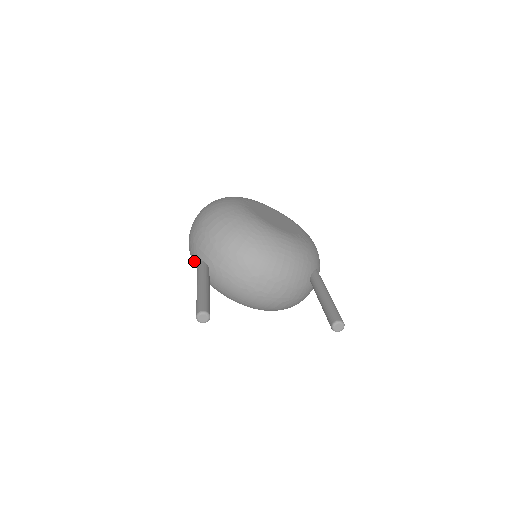
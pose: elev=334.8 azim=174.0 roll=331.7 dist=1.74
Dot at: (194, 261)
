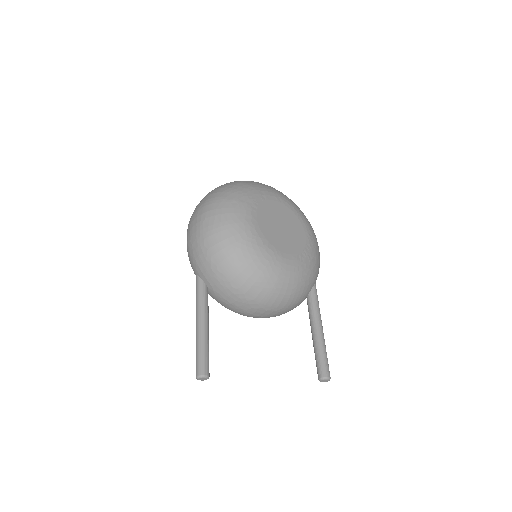
Dot at: (192, 268)
